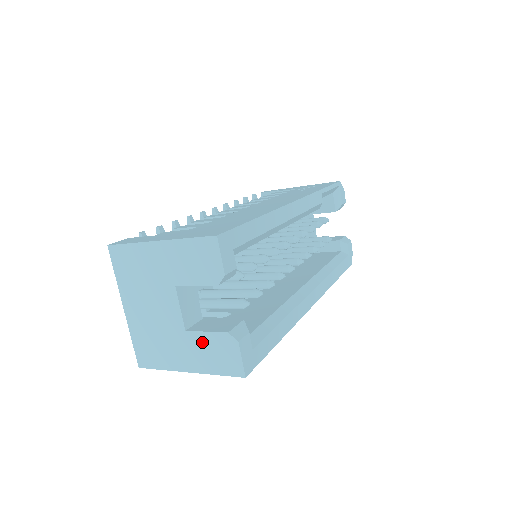
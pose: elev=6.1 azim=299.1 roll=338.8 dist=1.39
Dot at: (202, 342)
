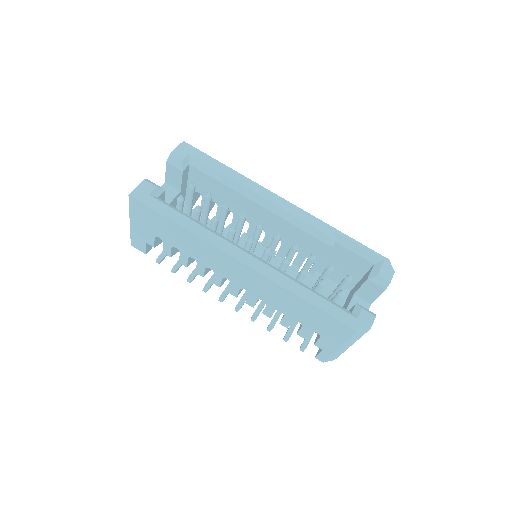
Dot at: occluded
